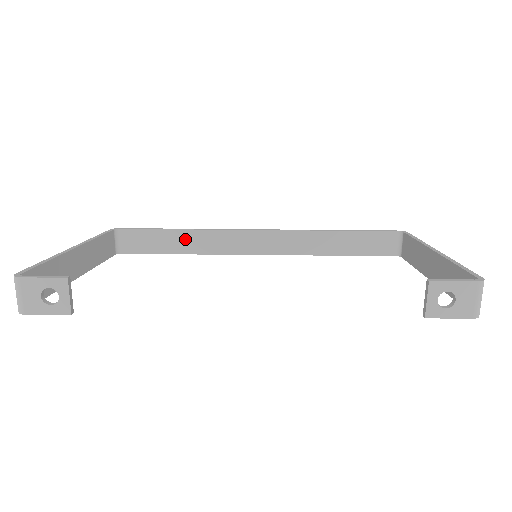
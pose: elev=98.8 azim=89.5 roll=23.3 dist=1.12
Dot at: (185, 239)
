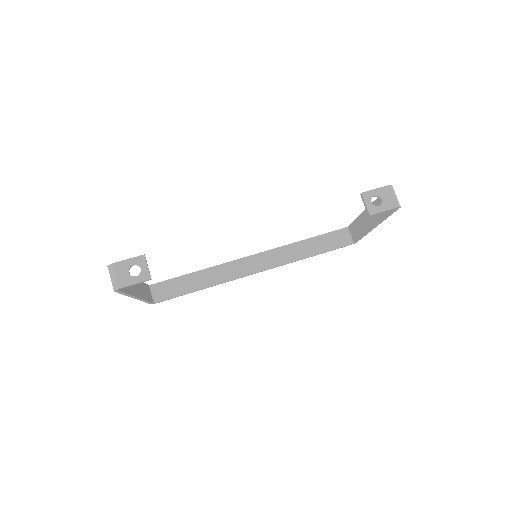
Dot at: (202, 277)
